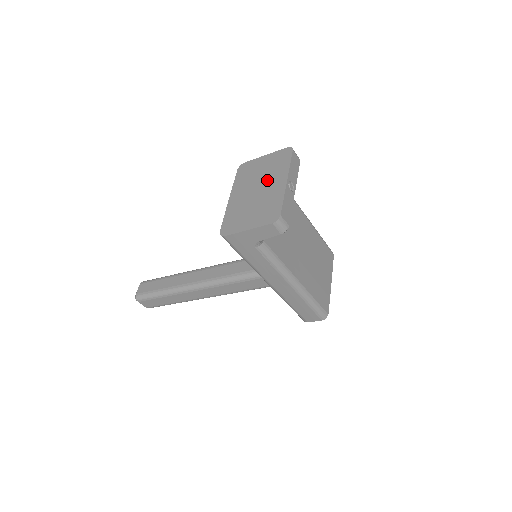
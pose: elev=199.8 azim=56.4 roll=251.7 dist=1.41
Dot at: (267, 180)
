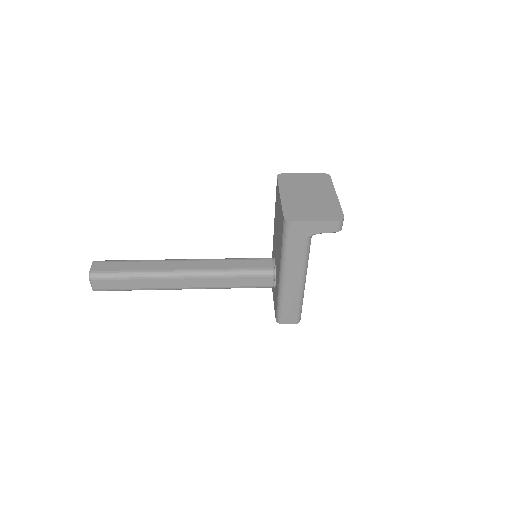
Dot at: (316, 191)
